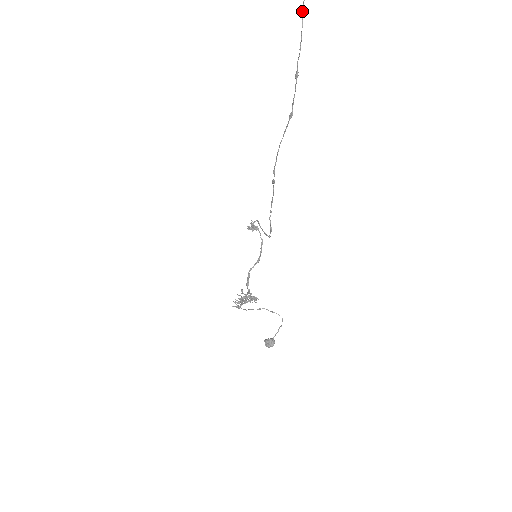
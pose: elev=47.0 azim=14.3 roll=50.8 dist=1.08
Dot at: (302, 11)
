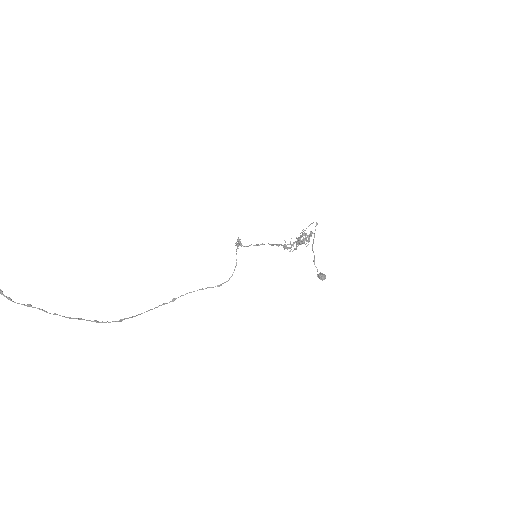
Dot at: occluded
